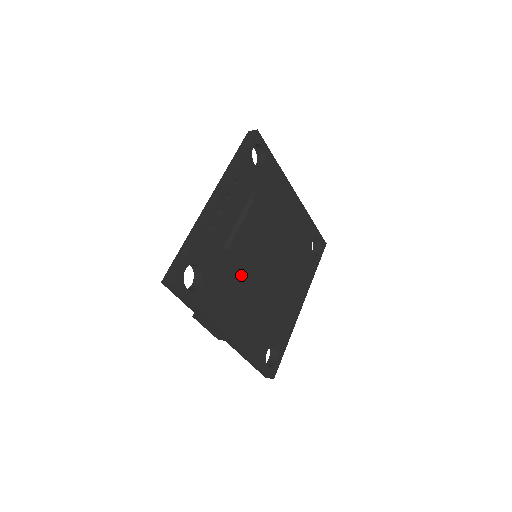
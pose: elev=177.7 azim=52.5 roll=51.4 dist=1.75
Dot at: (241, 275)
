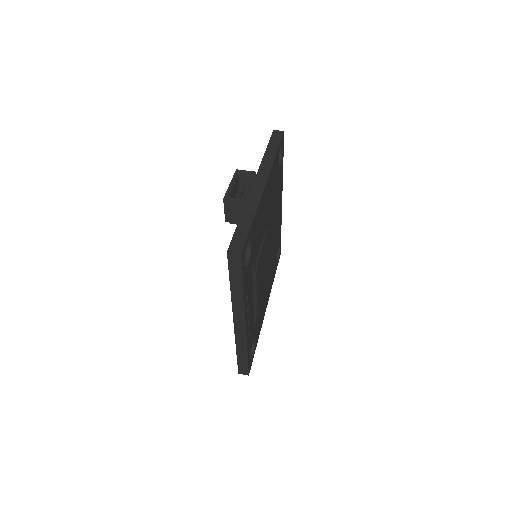
Dot at: (263, 295)
